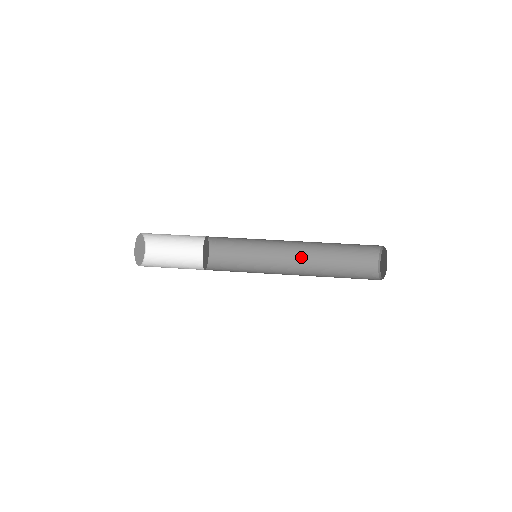
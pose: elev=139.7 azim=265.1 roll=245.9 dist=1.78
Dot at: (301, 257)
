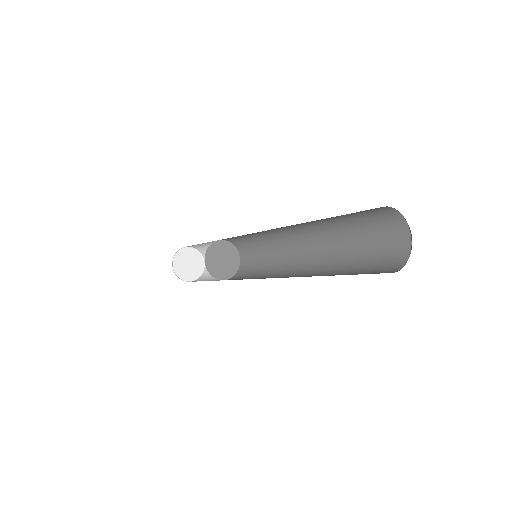
Dot at: (309, 270)
